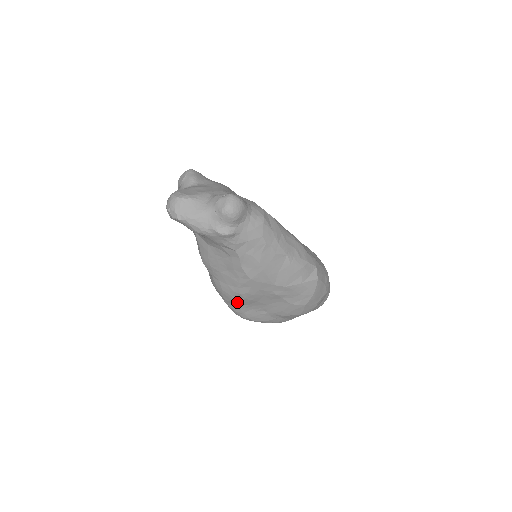
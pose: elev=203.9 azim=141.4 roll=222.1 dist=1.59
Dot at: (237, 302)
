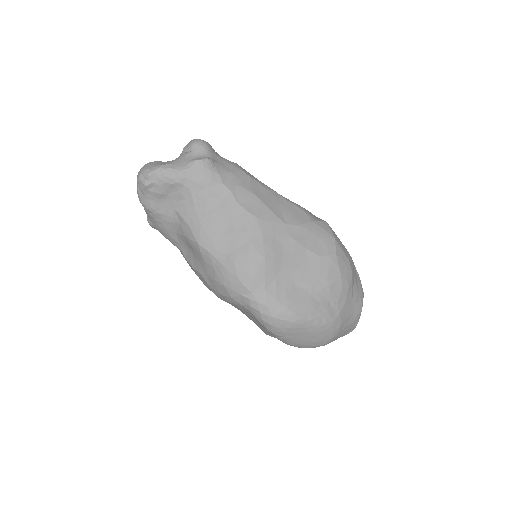
Dot at: (260, 276)
